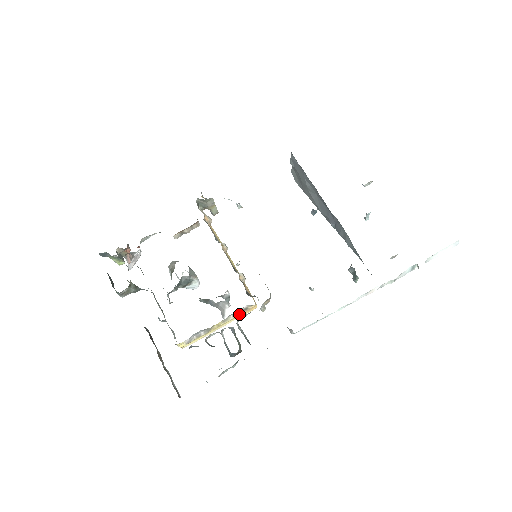
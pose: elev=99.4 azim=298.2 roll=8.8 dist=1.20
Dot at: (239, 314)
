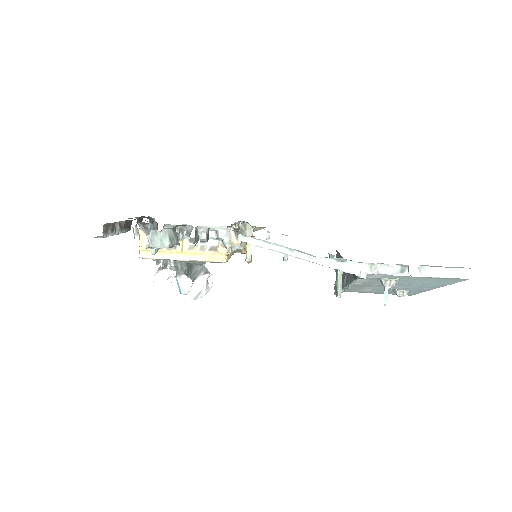
Dot at: (206, 252)
